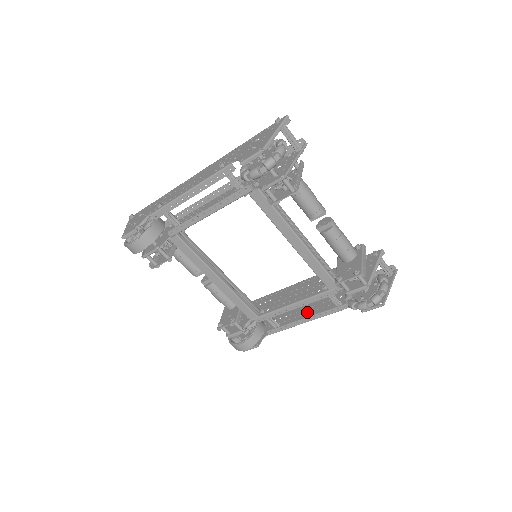
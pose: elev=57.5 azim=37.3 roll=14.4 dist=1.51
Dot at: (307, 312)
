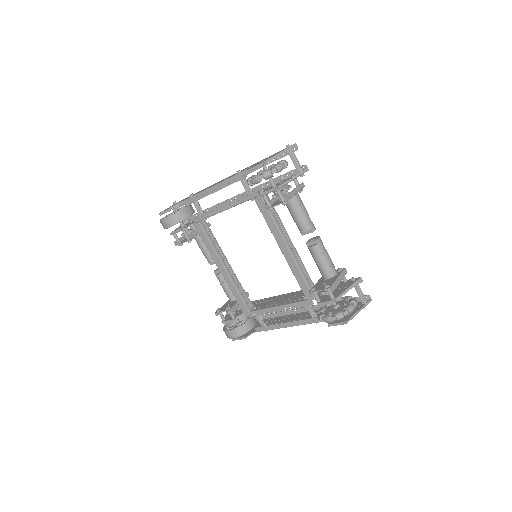
Dot at: (291, 320)
